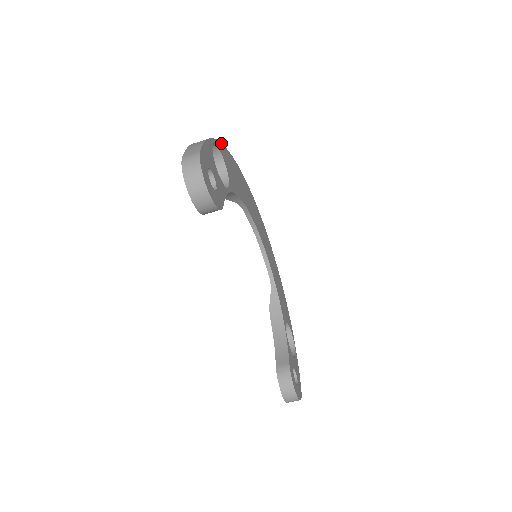
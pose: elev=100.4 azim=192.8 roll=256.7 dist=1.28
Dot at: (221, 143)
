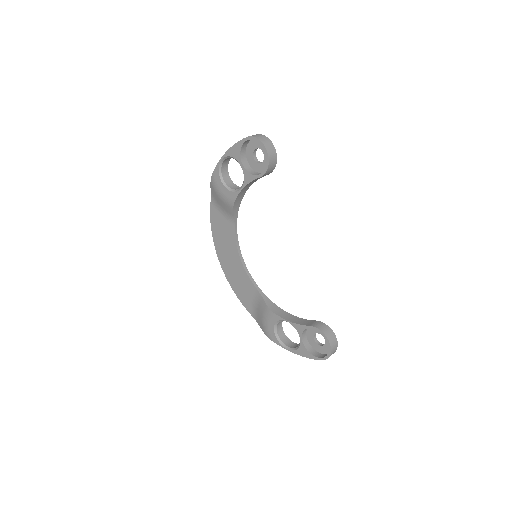
Dot at: occluded
